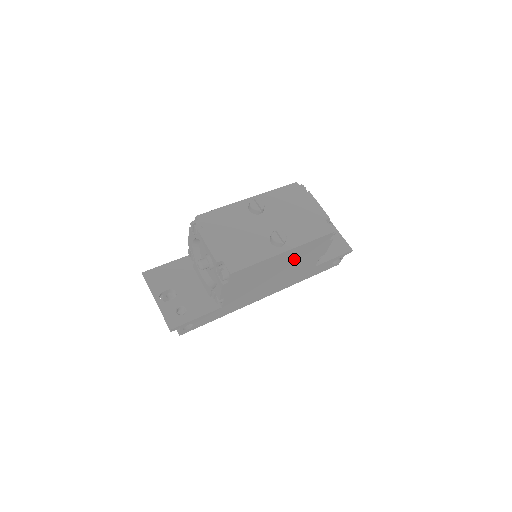
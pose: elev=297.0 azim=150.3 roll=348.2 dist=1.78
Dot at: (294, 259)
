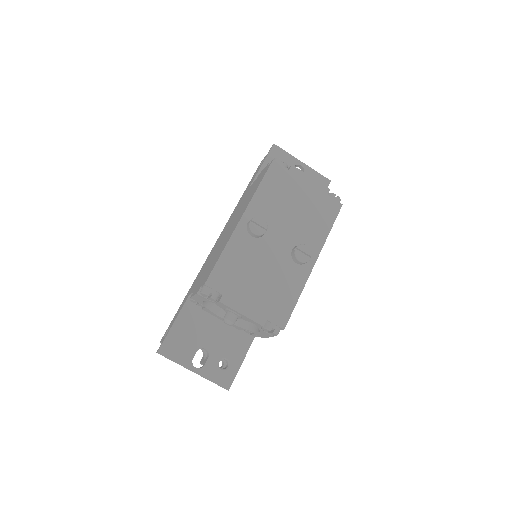
Dot at: occluded
